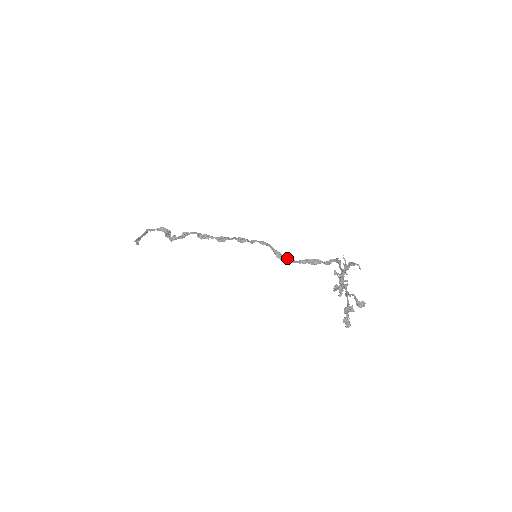
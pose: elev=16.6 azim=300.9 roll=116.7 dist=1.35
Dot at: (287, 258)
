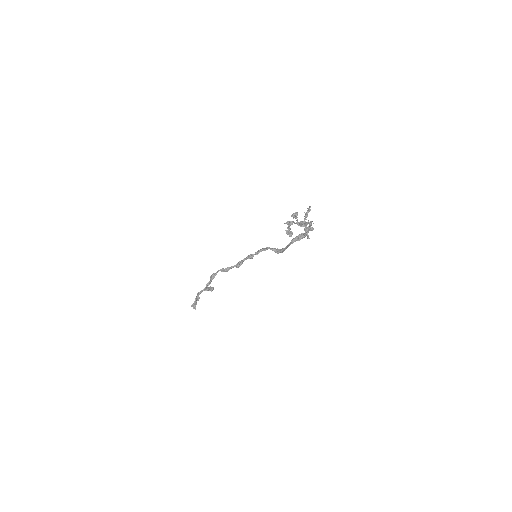
Dot at: (283, 249)
